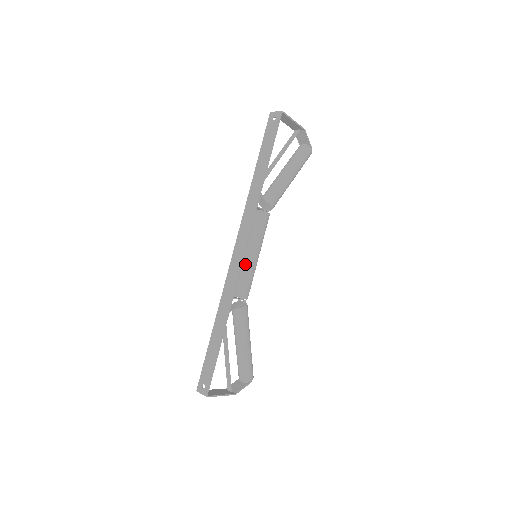
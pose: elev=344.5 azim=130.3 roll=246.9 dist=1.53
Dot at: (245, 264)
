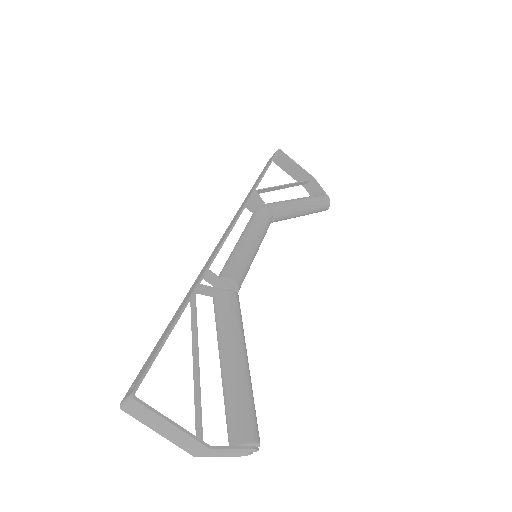
Dot at: (235, 248)
